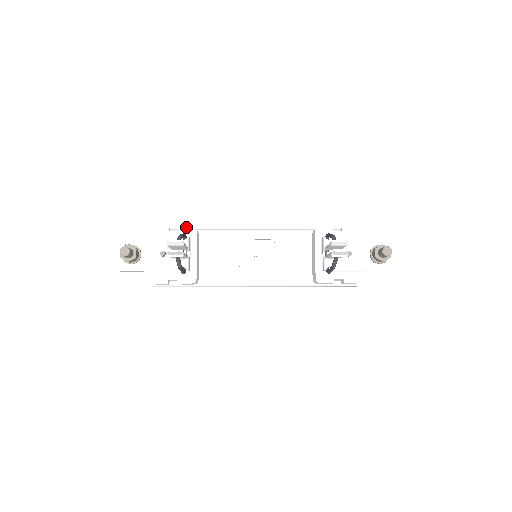
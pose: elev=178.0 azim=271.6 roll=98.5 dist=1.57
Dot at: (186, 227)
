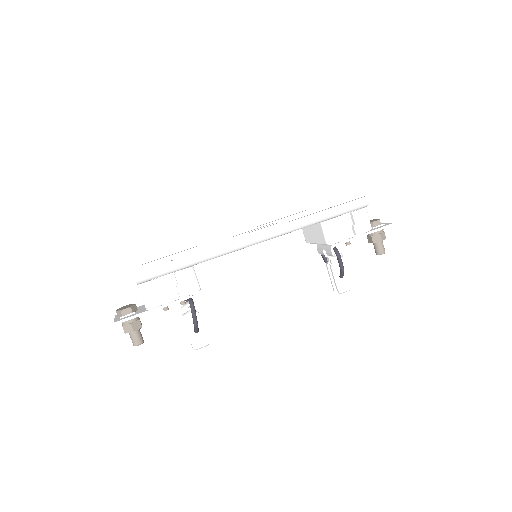
Dot at: (189, 294)
